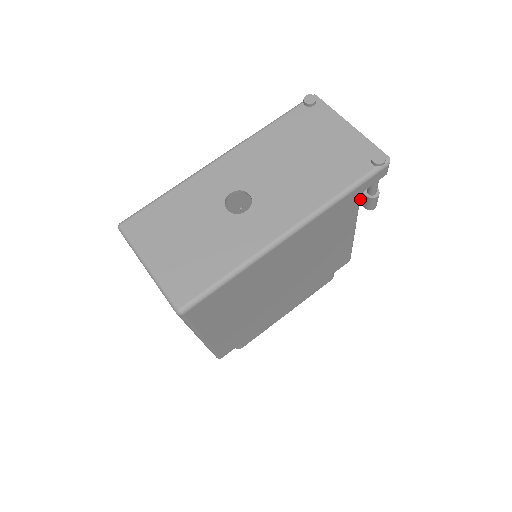
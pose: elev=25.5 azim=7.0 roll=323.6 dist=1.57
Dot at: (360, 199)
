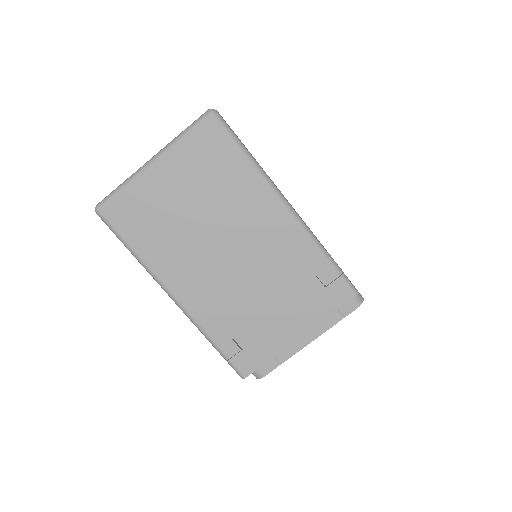
Dot at: occluded
